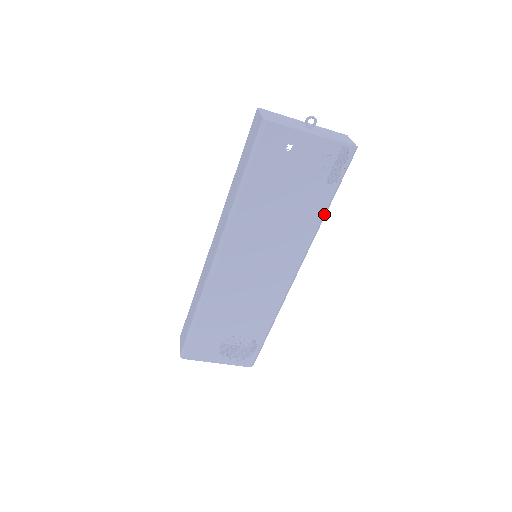
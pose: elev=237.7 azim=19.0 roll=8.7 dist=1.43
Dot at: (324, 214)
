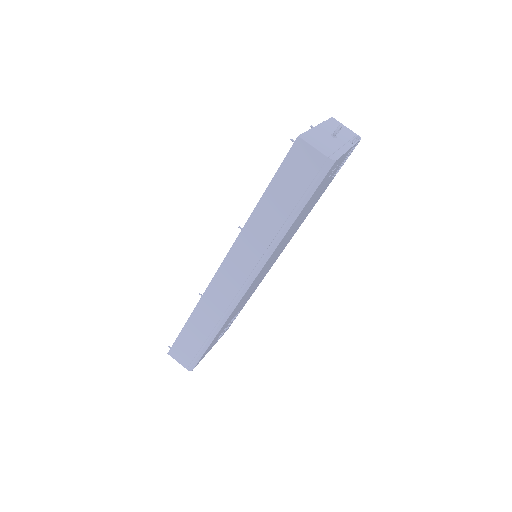
Dot at: occluded
